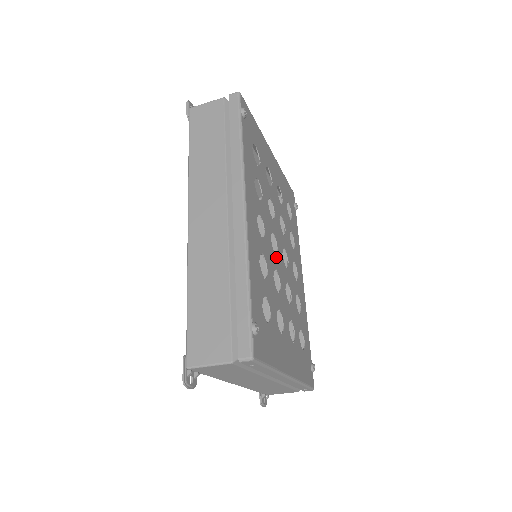
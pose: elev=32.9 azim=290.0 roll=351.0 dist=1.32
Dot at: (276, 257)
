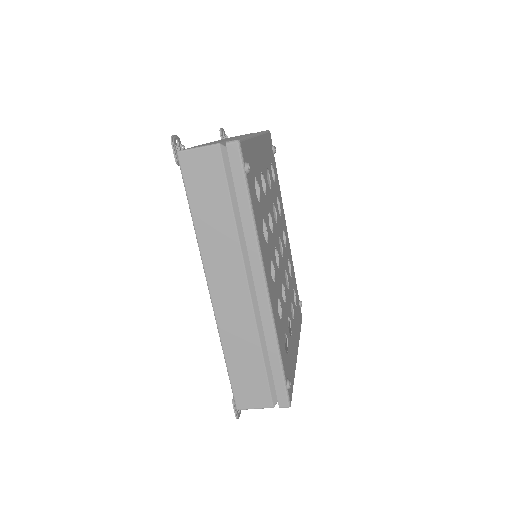
Dot at: (280, 269)
